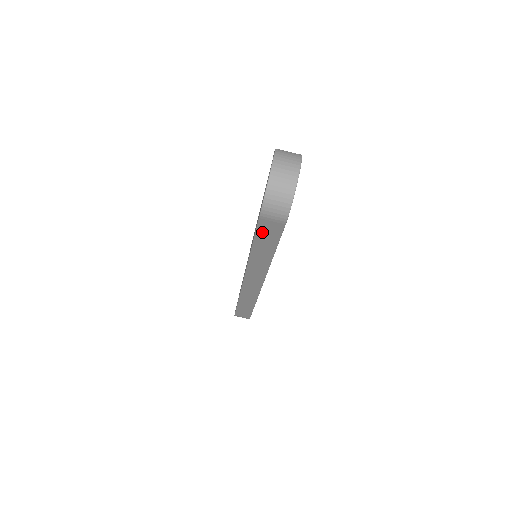
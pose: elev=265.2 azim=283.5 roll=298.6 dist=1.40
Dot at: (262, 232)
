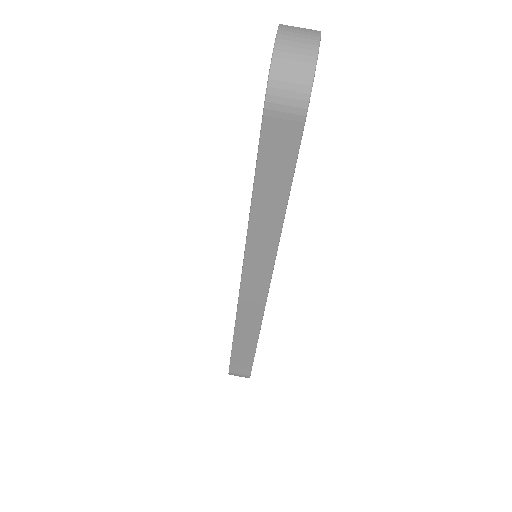
Dot at: (268, 154)
